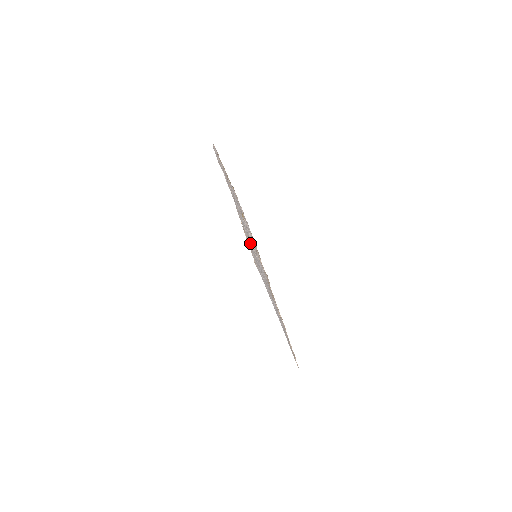
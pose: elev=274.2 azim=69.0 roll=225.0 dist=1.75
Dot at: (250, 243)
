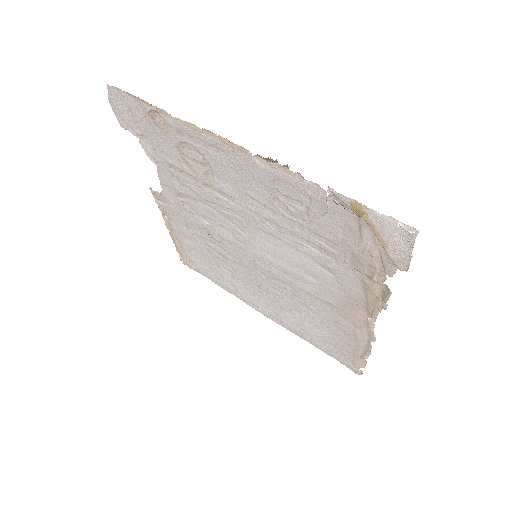
Dot at: (234, 240)
